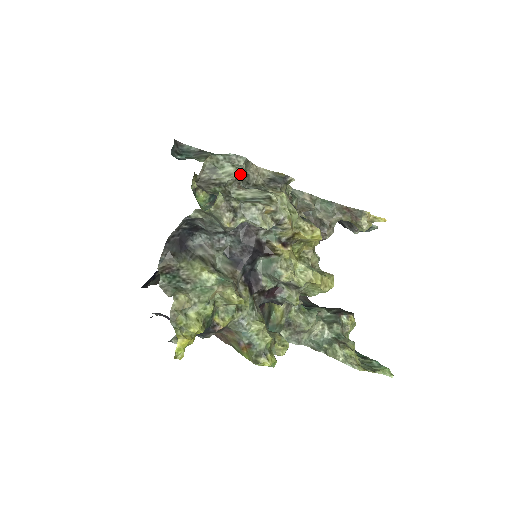
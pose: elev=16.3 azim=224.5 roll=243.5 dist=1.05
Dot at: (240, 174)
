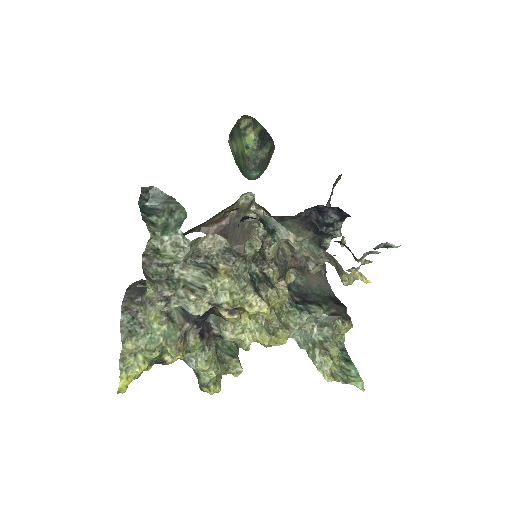
Dot at: (181, 260)
